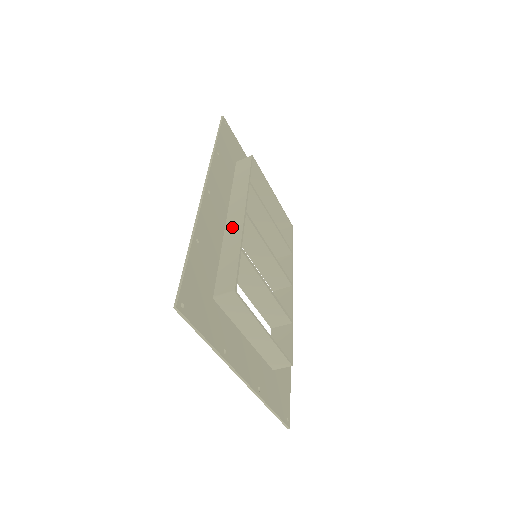
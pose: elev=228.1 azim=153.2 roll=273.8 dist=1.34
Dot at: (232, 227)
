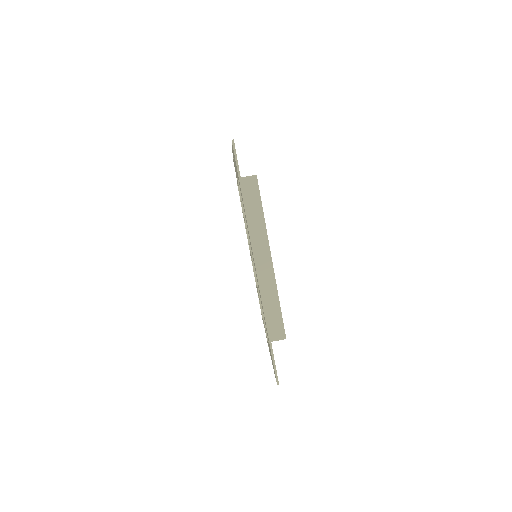
Dot at: (265, 276)
